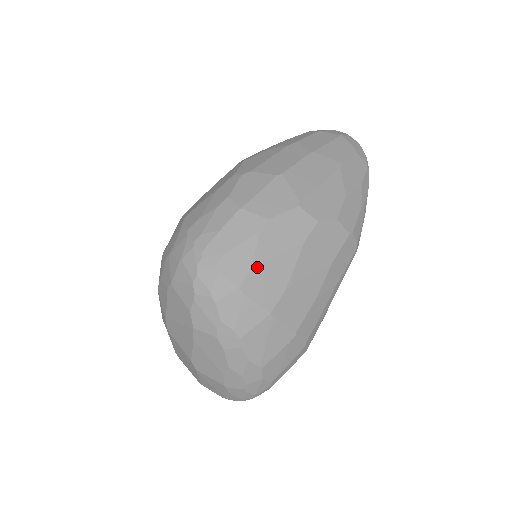
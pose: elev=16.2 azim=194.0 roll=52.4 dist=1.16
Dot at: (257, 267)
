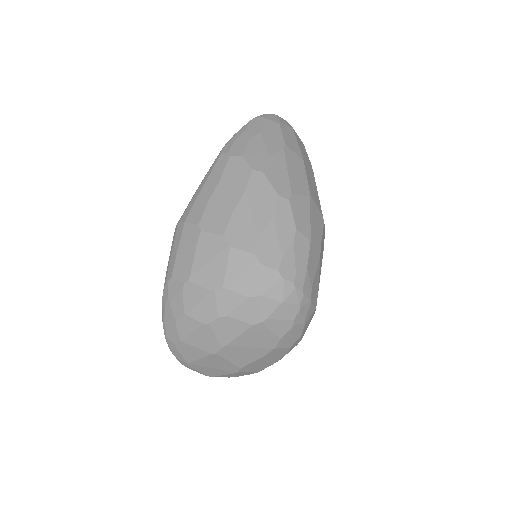
Dot at: occluded
